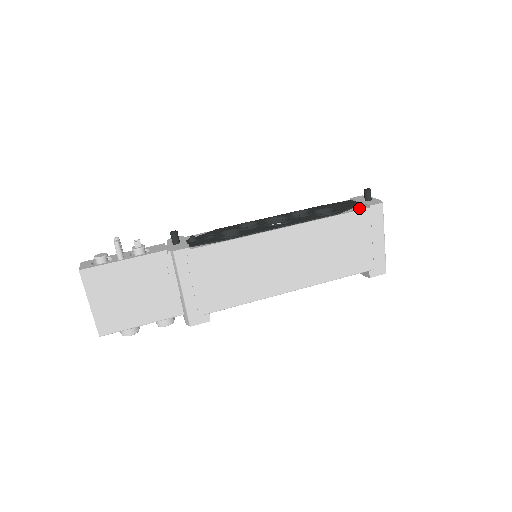
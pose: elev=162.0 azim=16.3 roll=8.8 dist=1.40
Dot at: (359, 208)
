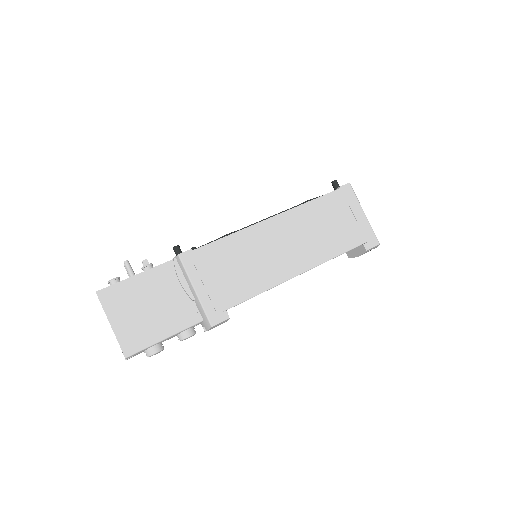
Dot at: (331, 192)
